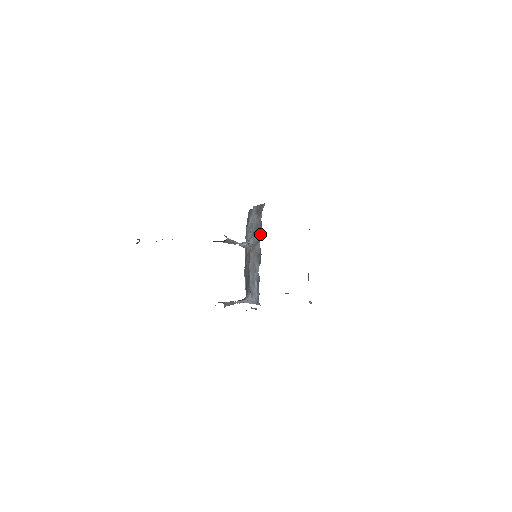
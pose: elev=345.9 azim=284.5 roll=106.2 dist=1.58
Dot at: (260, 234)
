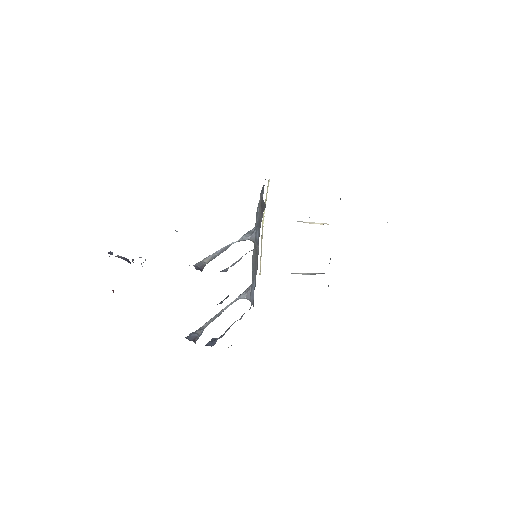
Dot at: occluded
